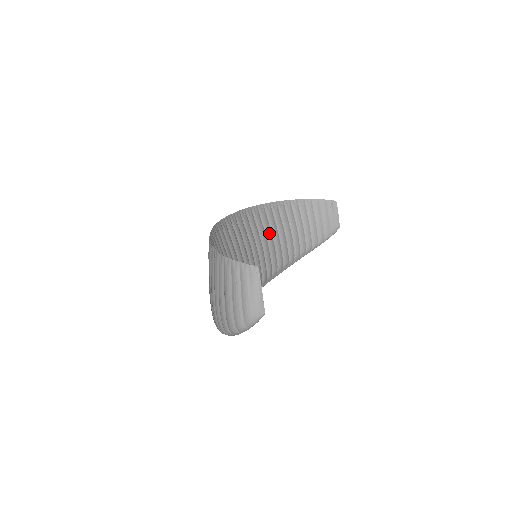
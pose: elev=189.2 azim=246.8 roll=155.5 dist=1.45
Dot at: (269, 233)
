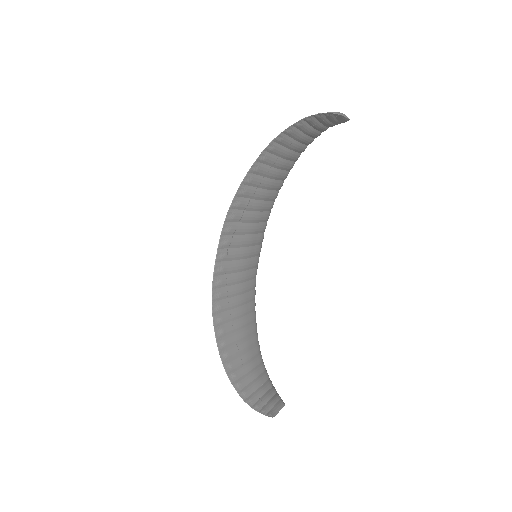
Dot at: (259, 194)
